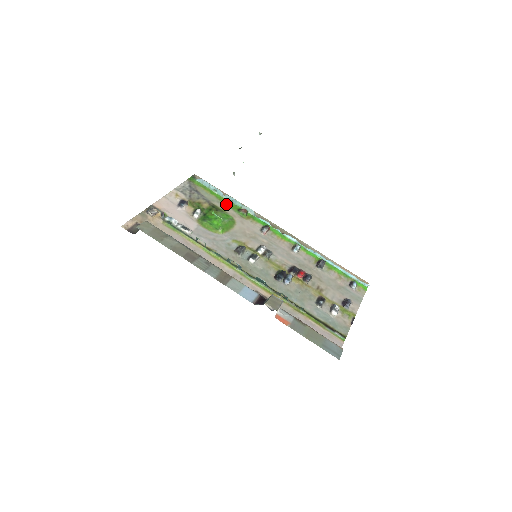
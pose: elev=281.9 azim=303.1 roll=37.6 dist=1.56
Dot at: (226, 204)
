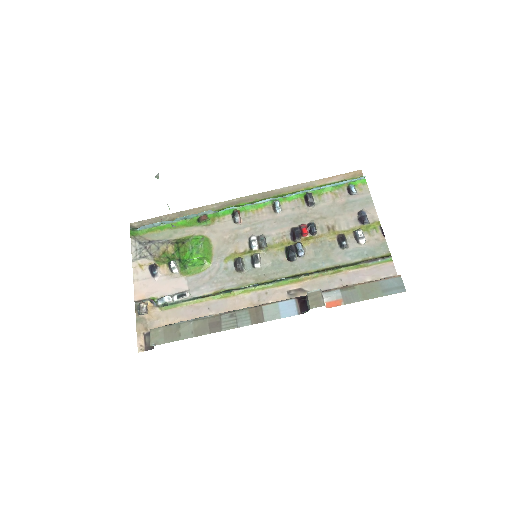
Dot at: (183, 227)
